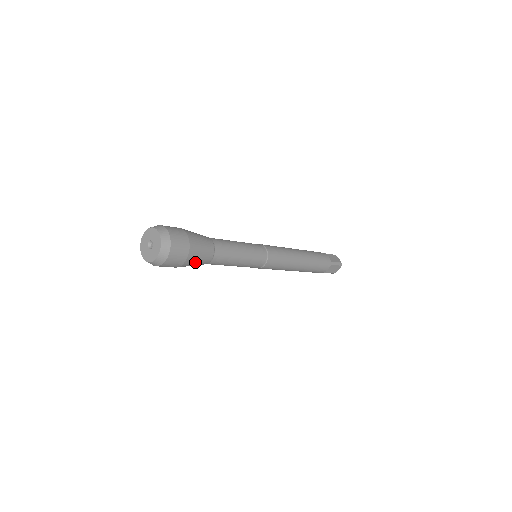
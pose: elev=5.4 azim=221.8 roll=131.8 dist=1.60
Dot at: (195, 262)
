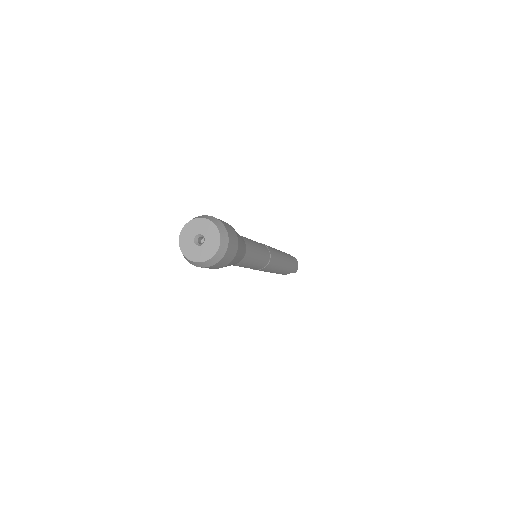
Dot at: (241, 248)
